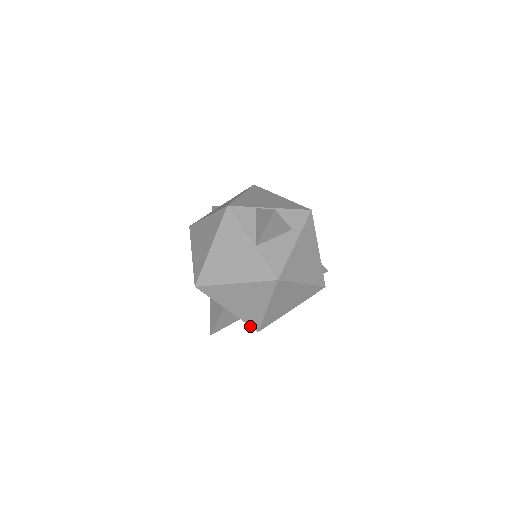
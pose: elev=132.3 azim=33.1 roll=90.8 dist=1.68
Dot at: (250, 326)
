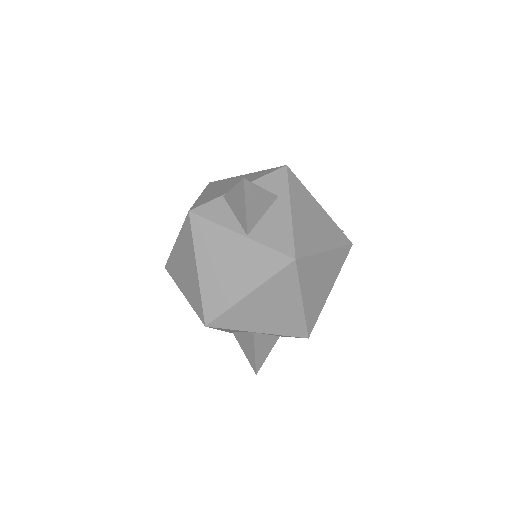
Dot at: occluded
